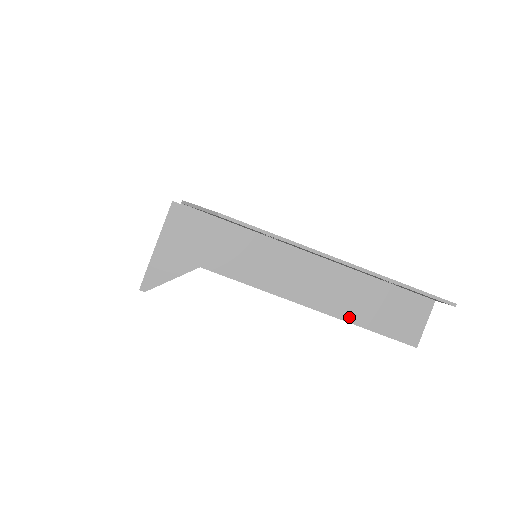
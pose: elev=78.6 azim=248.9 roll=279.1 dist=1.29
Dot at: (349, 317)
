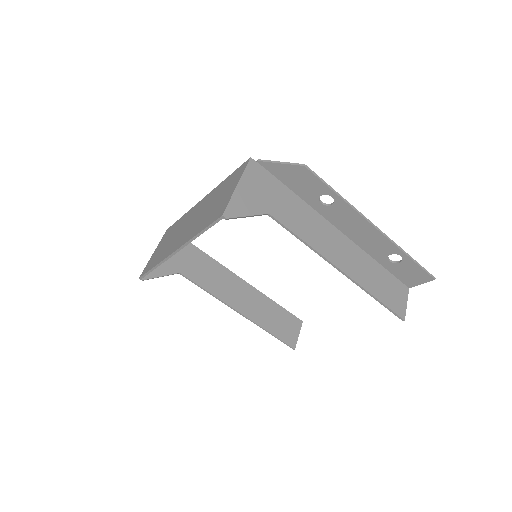
Dot at: (365, 285)
